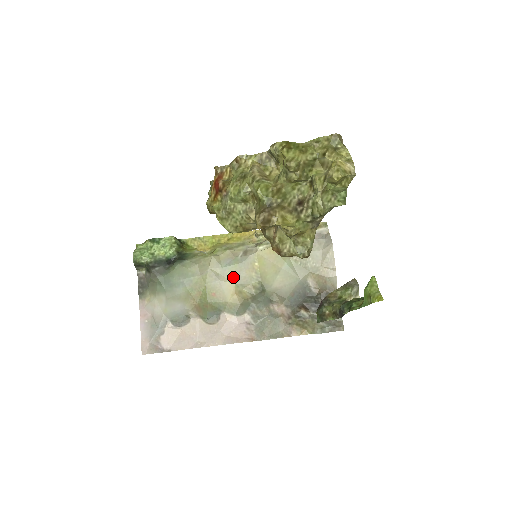
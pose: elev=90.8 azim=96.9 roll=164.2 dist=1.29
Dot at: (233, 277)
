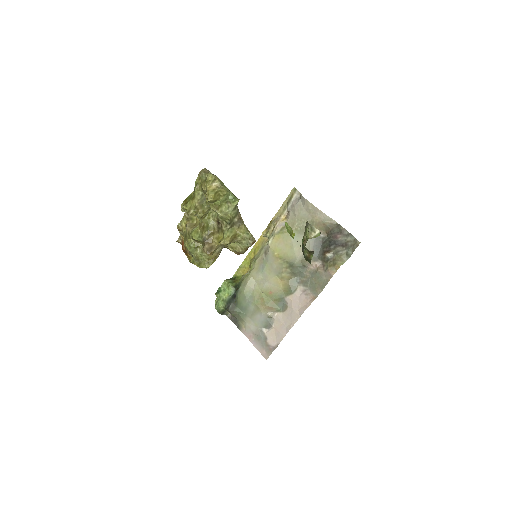
Dot at: (271, 273)
